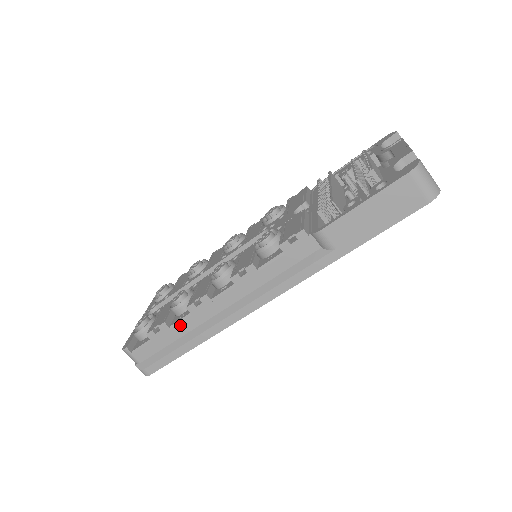
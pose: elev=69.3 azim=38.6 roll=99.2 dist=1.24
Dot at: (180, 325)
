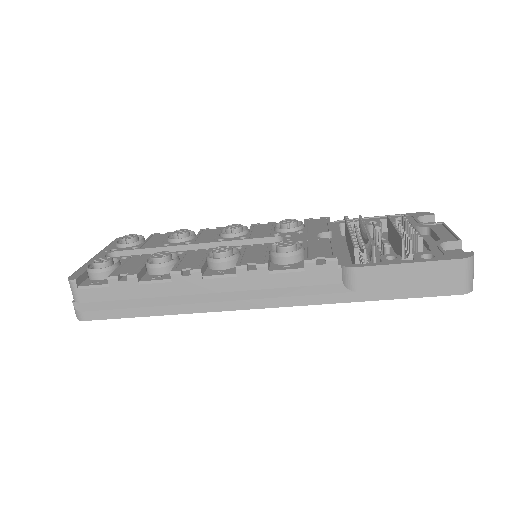
Dot at: (152, 286)
